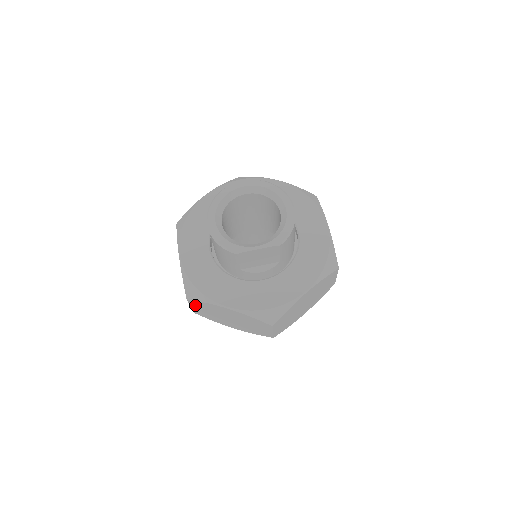
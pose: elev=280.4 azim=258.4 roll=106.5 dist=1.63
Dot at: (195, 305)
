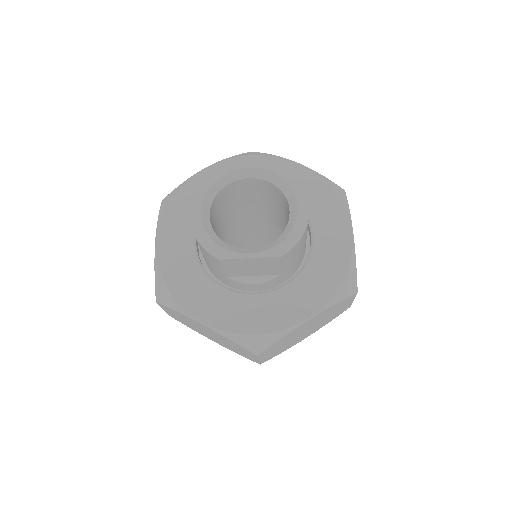
Dot at: (167, 309)
